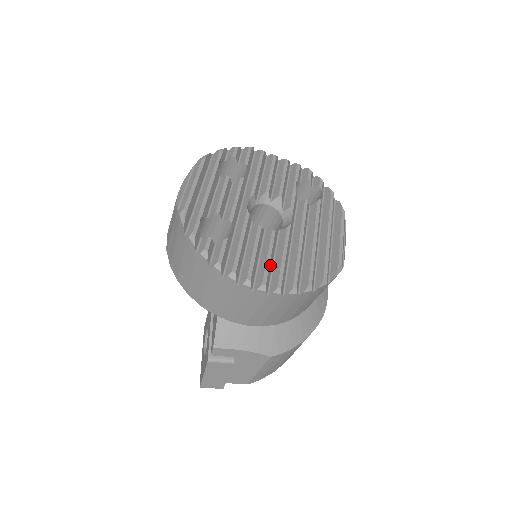
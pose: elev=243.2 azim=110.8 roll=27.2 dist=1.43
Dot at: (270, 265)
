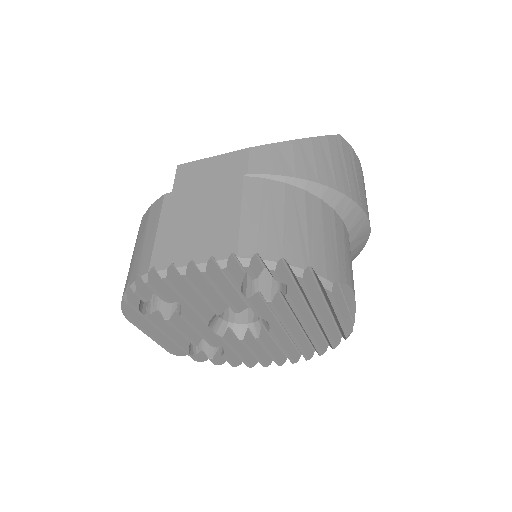
Dot at: (275, 352)
